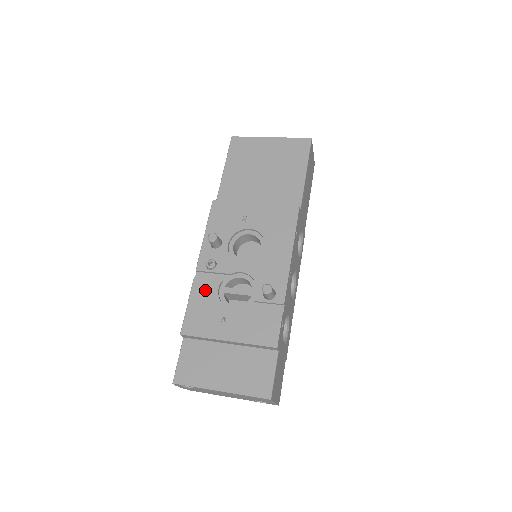
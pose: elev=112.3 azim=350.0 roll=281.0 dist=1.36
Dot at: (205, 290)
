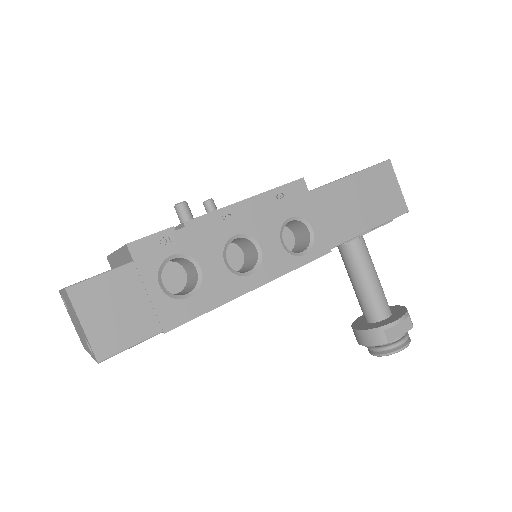
Dot at: occluded
